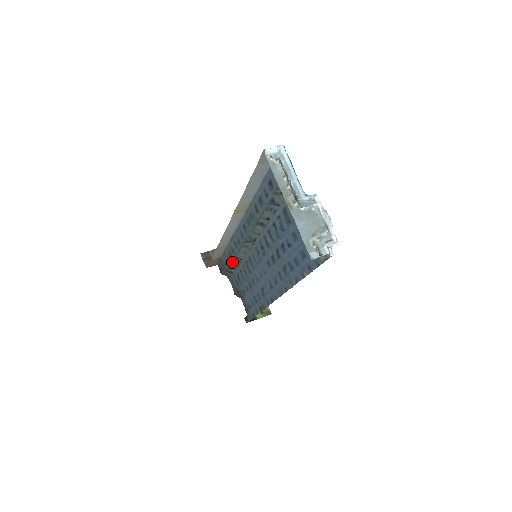
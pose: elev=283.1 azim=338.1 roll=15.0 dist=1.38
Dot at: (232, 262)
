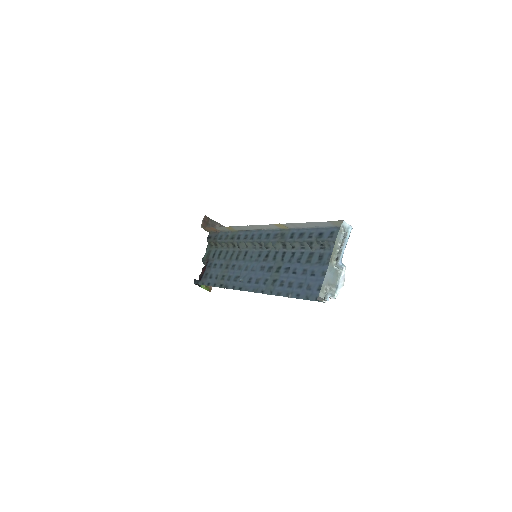
Dot at: (228, 242)
